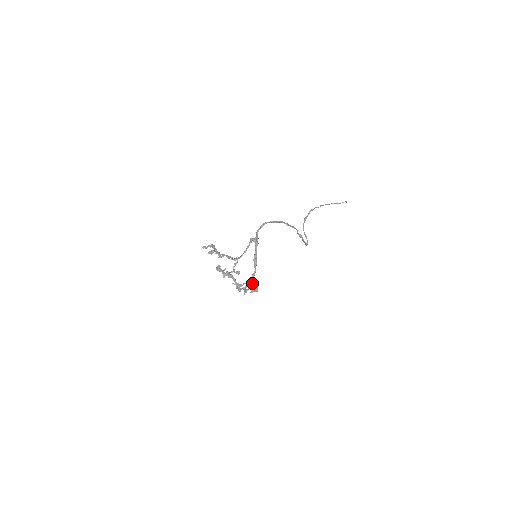
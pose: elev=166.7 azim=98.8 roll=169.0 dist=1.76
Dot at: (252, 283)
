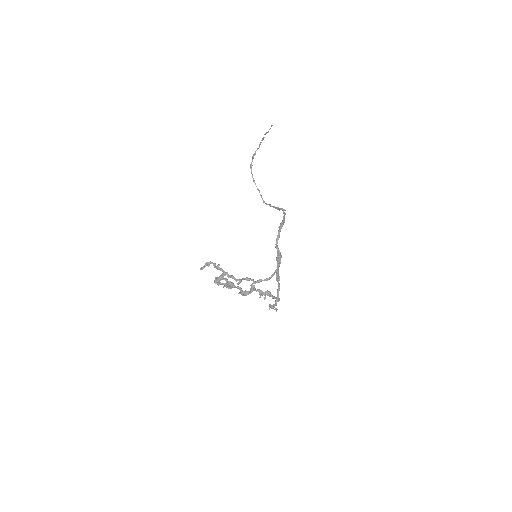
Dot at: (279, 299)
